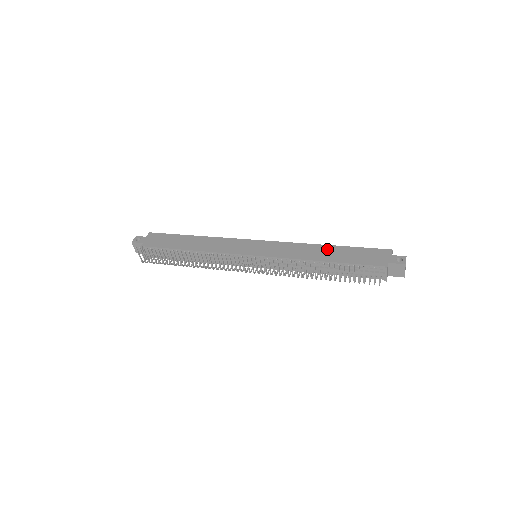
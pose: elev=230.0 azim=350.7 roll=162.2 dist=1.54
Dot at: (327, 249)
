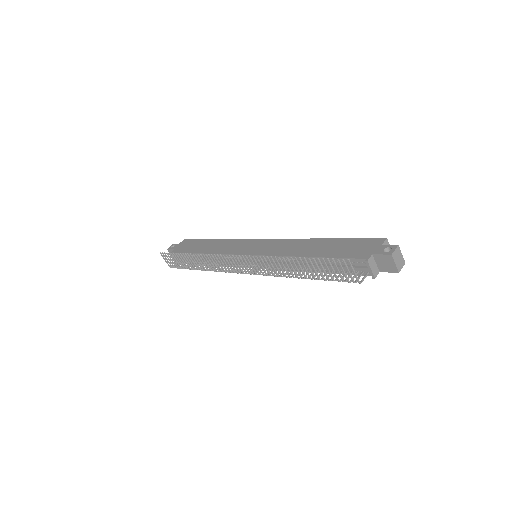
Dot at: (317, 243)
